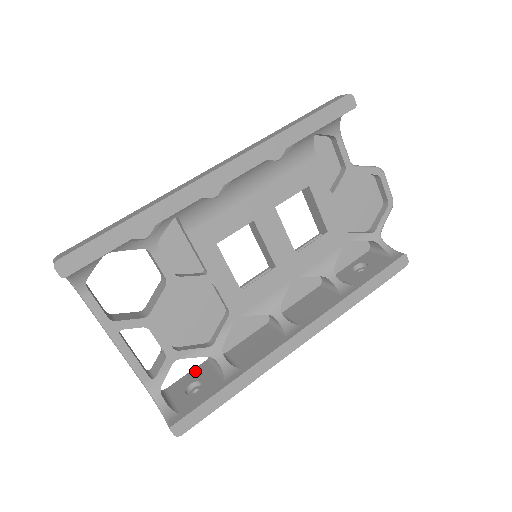
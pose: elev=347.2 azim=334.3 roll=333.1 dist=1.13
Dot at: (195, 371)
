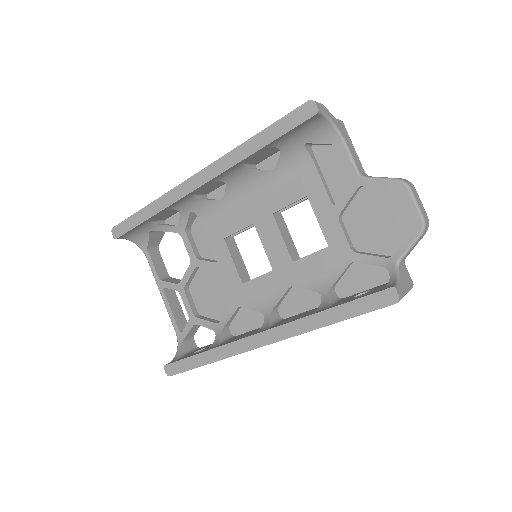
Dot at: occluded
